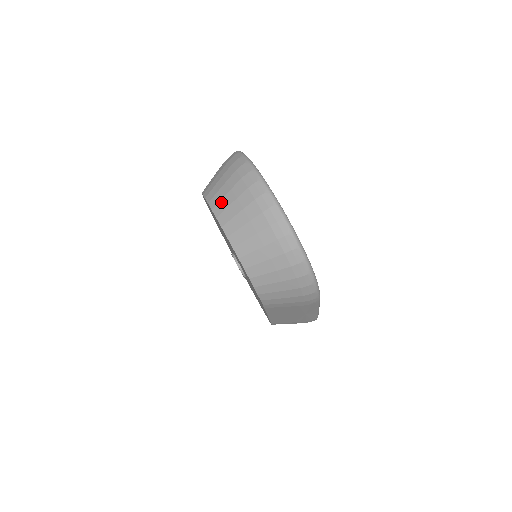
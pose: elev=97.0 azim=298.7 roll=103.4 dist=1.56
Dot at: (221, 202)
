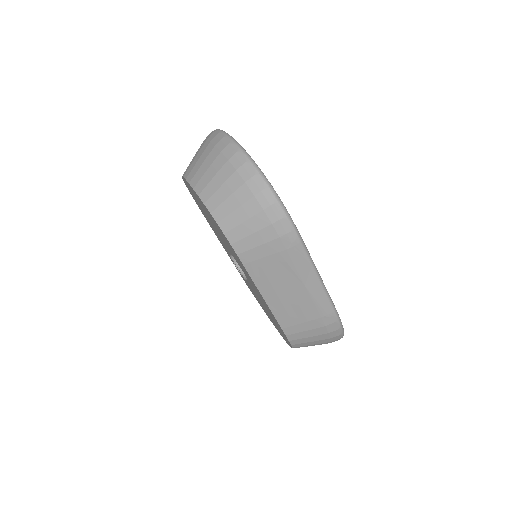
Dot at: (189, 165)
